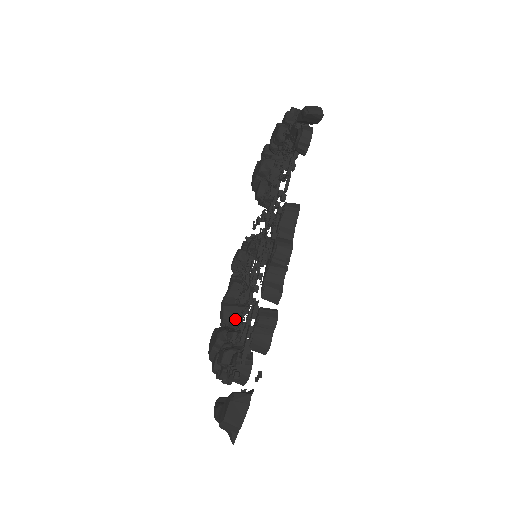
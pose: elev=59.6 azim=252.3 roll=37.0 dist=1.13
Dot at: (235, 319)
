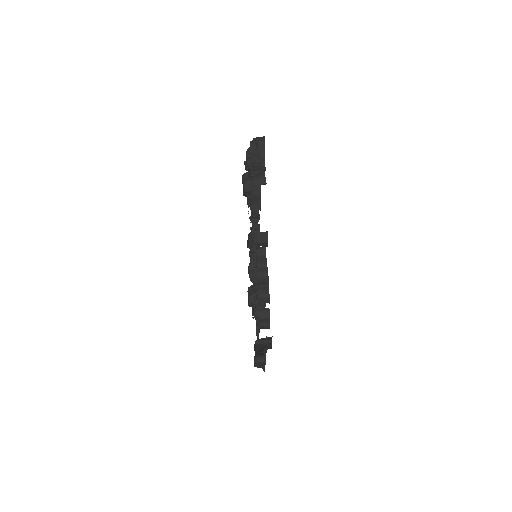
Dot at: occluded
